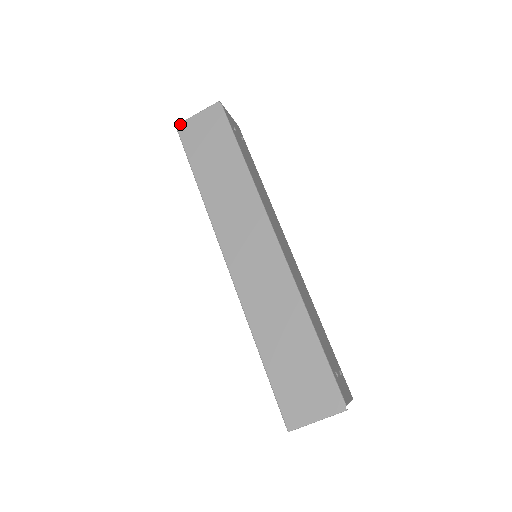
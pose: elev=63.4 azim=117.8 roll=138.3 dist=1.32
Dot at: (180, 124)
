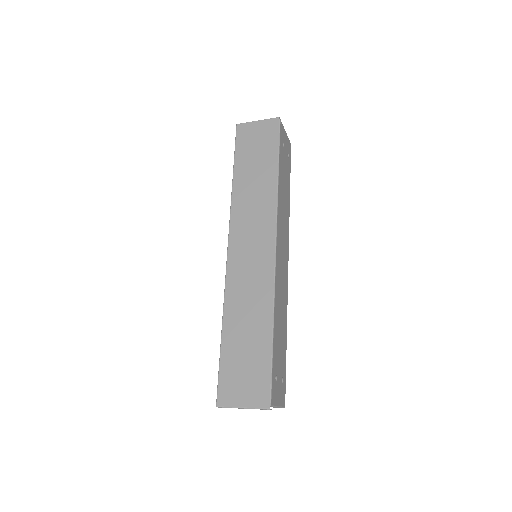
Dot at: (241, 124)
